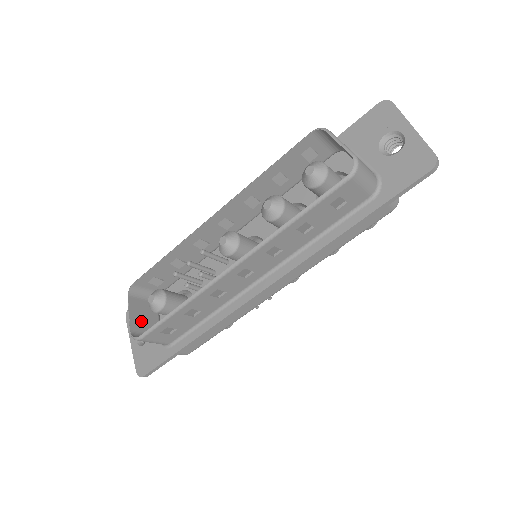
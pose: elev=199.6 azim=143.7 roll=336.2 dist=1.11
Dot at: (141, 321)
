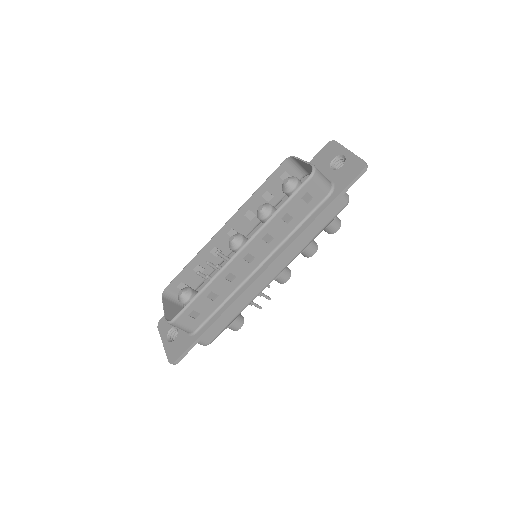
Dot at: (172, 315)
